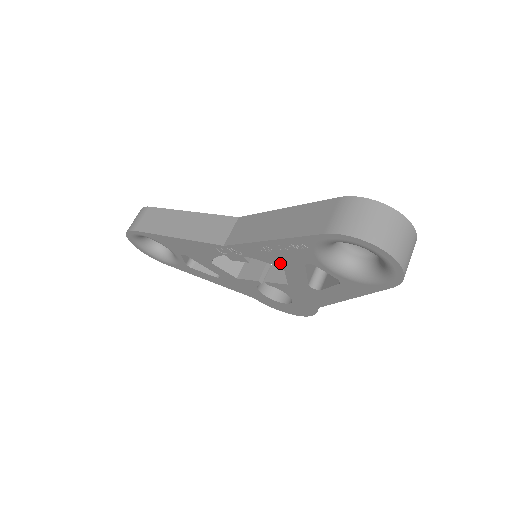
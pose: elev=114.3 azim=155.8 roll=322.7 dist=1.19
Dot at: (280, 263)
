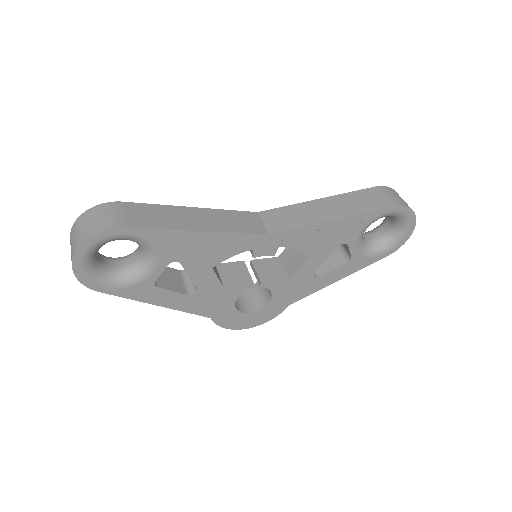
Dot at: (314, 248)
